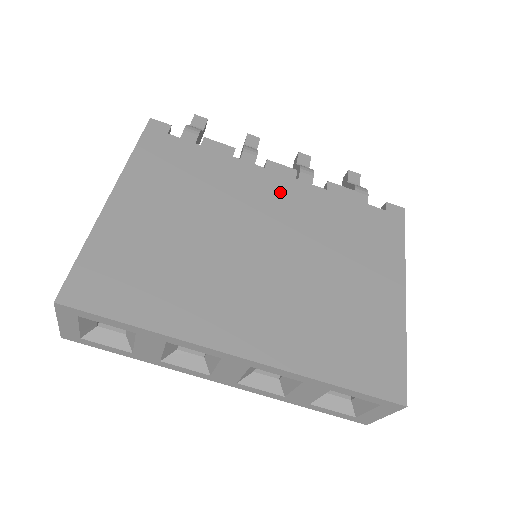
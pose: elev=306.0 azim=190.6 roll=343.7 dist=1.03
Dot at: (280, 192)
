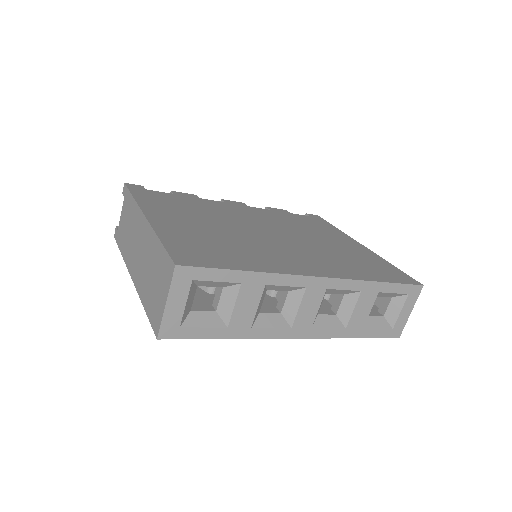
Dot at: (247, 211)
